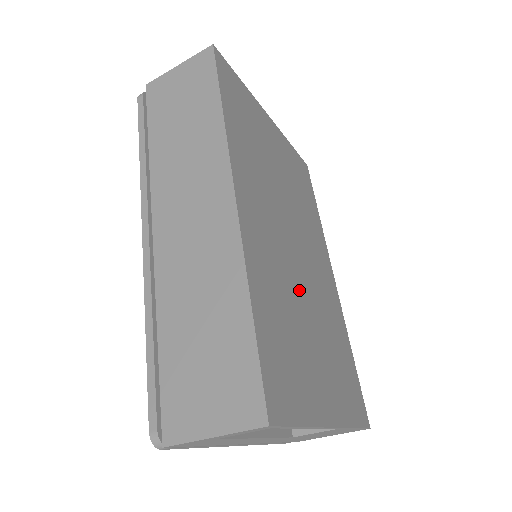
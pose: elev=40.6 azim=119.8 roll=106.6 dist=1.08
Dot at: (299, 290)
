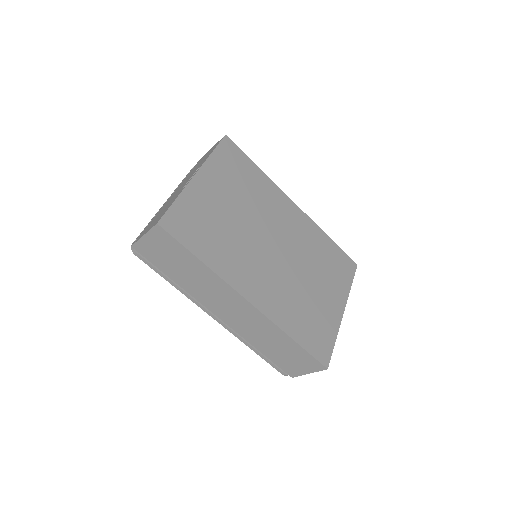
Dot at: (294, 275)
